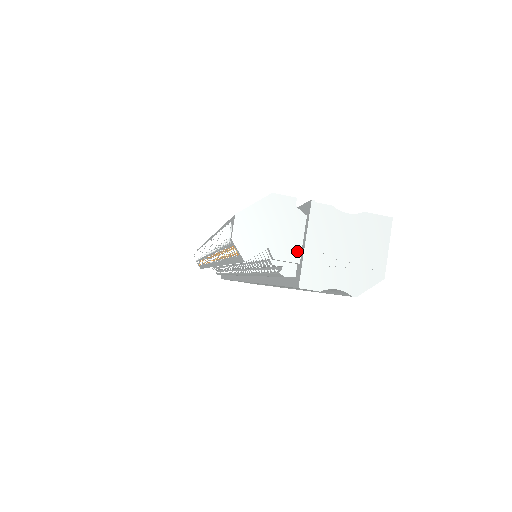
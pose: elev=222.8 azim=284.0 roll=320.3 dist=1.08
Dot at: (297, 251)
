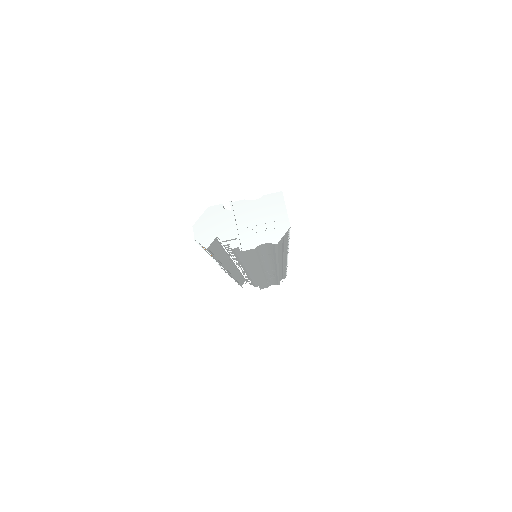
Dot at: (233, 232)
